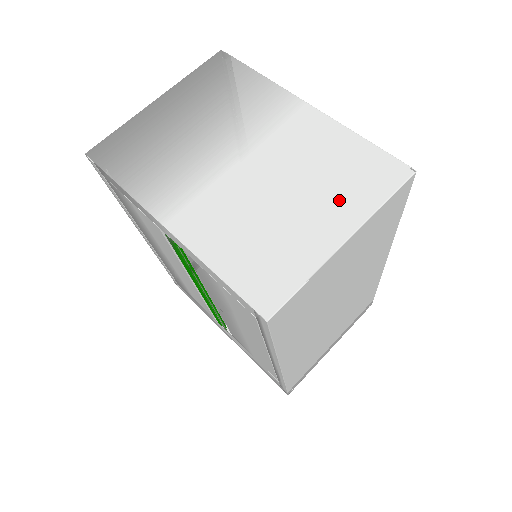
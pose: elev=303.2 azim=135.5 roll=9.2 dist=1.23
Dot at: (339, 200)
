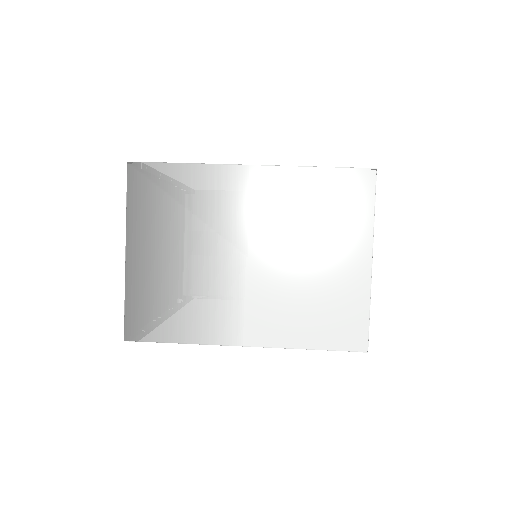
Dot at: (343, 234)
